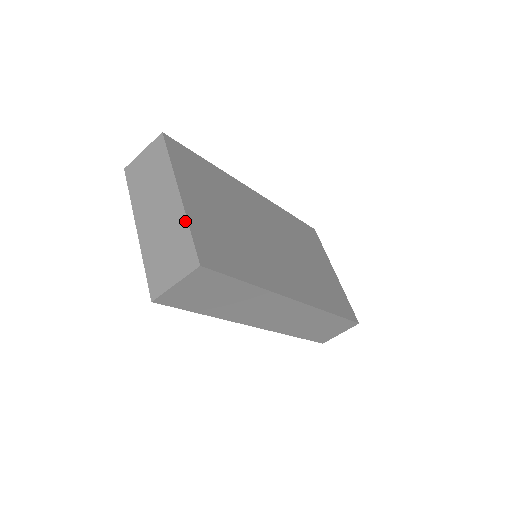
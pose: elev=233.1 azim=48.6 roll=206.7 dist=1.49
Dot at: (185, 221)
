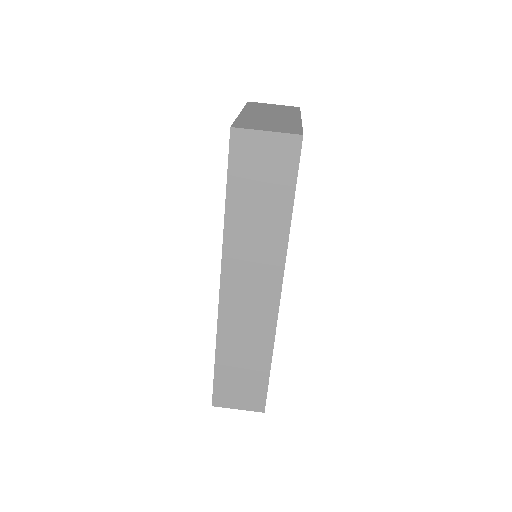
Dot at: (300, 124)
